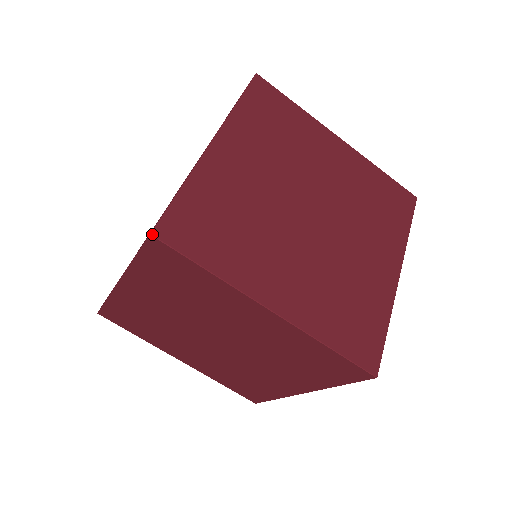
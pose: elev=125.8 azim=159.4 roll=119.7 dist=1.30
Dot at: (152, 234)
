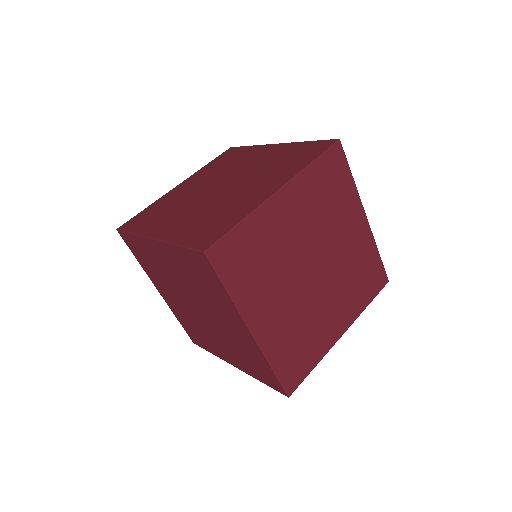
Dot at: occluded
